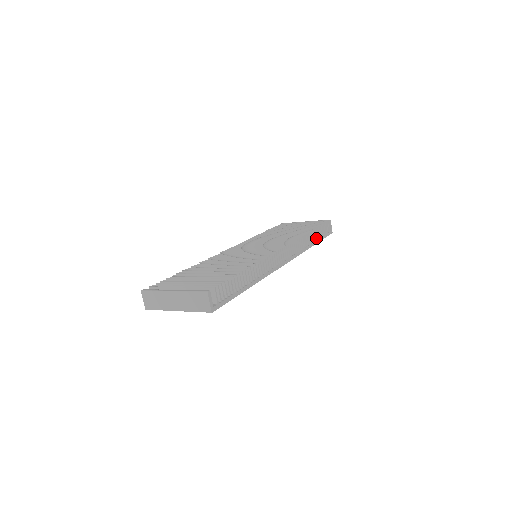
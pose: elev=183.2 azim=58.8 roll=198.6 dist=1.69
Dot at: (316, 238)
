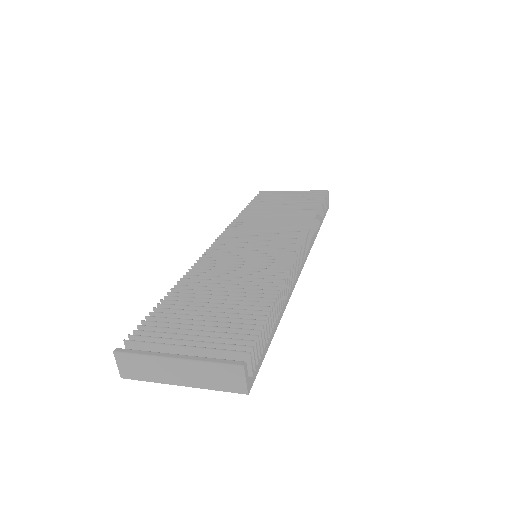
Dot at: (320, 220)
